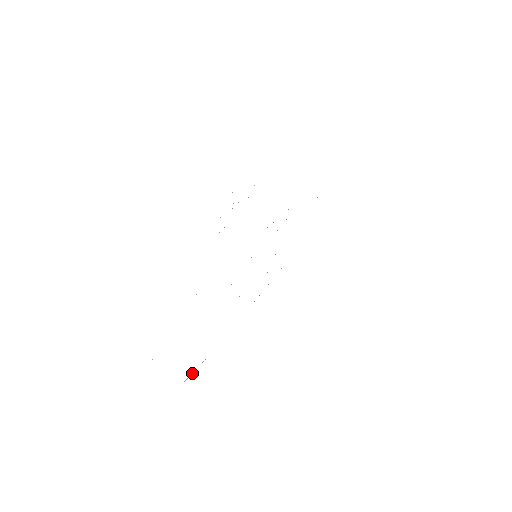
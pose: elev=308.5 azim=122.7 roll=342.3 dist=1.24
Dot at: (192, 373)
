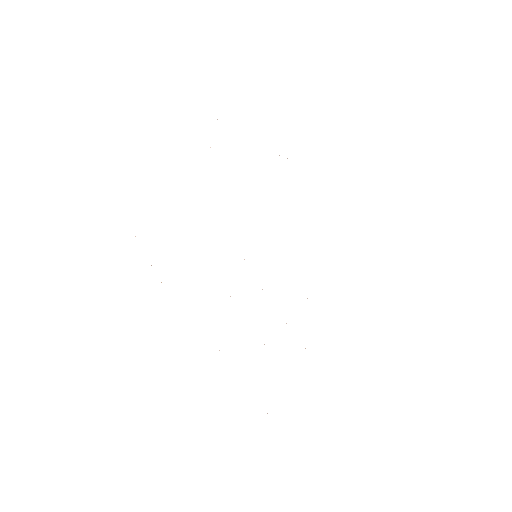
Dot at: occluded
